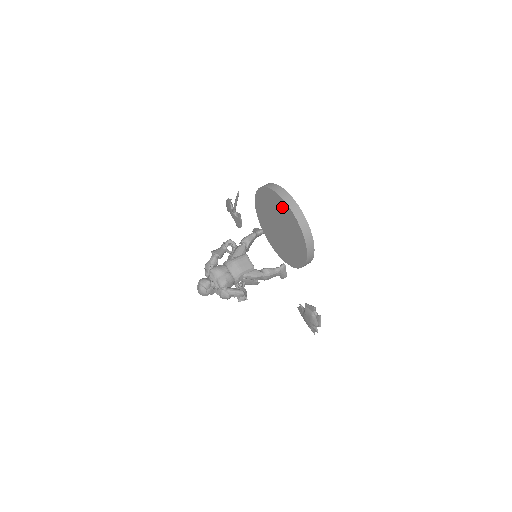
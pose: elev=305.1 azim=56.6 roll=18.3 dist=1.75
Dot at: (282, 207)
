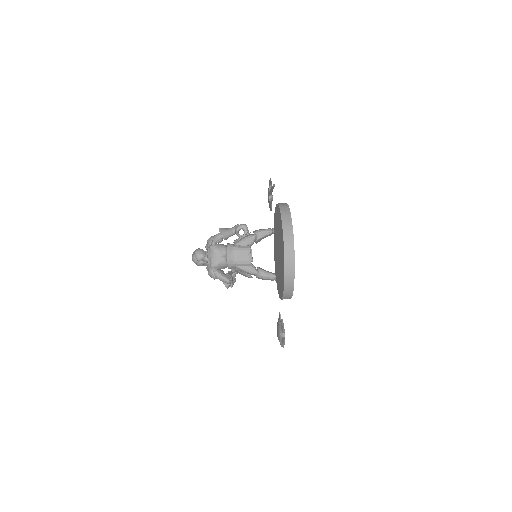
Dot at: (282, 240)
